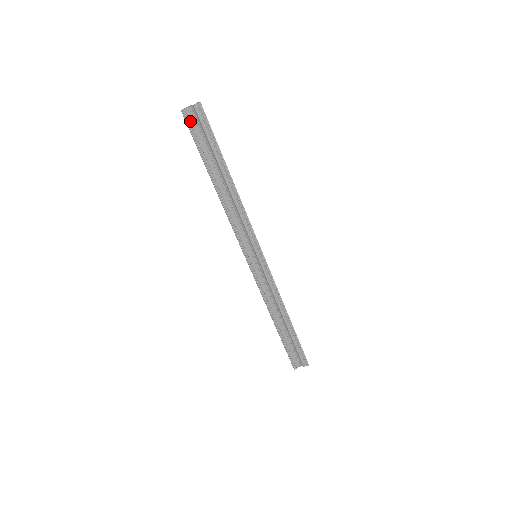
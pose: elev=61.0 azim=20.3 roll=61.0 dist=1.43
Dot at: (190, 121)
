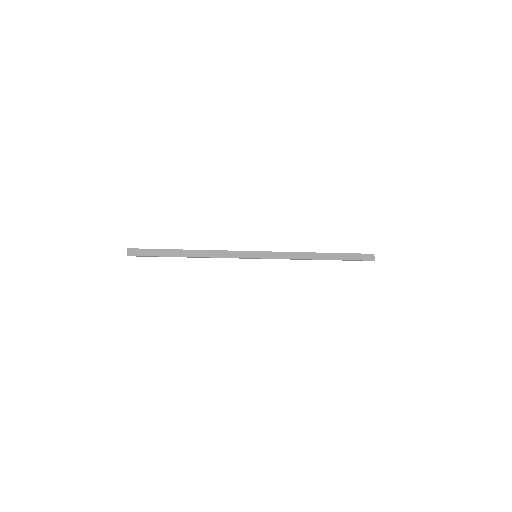
Dot at: occluded
